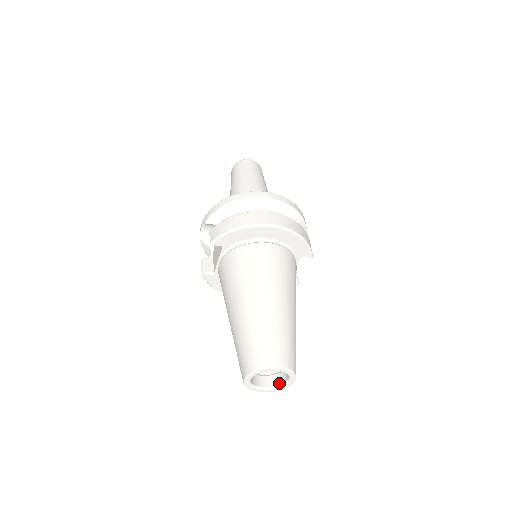
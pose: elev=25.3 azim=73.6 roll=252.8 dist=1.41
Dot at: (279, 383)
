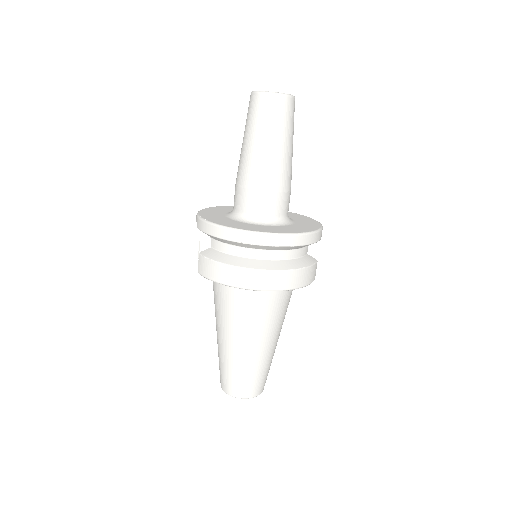
Dot at: occluded
